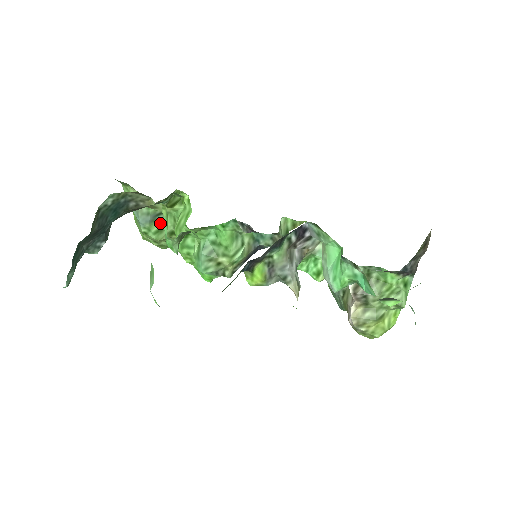
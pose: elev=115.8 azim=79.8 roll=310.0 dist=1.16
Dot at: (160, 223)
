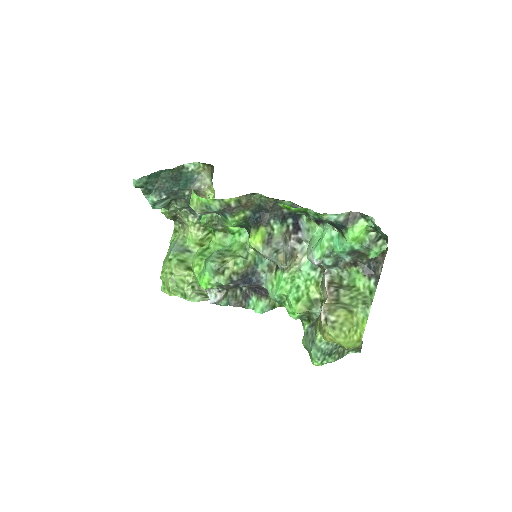
Dot at: (185, 258)
